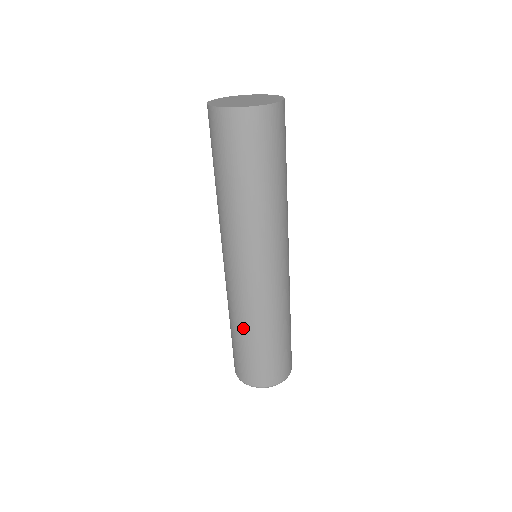
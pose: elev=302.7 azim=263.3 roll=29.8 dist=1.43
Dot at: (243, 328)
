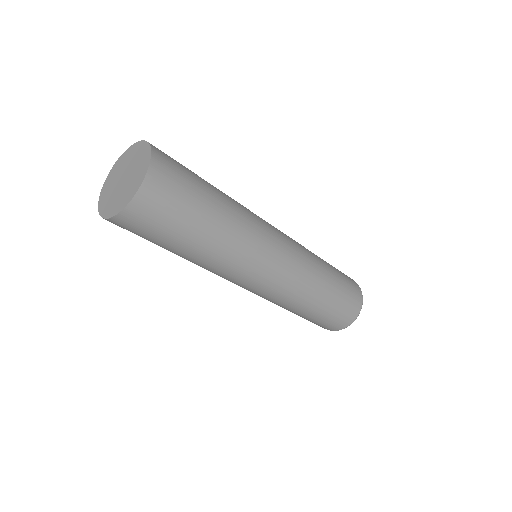
Dot at: (298, 310)
